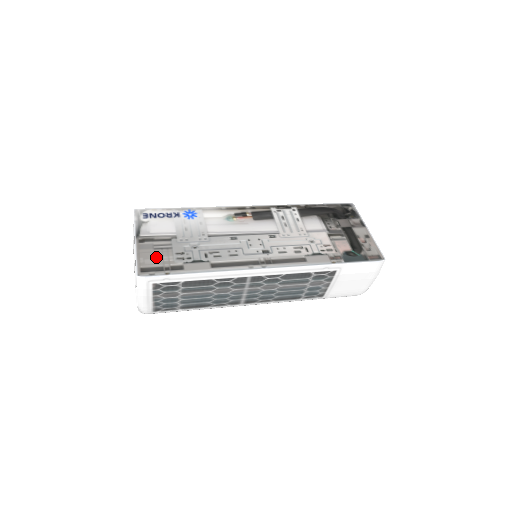
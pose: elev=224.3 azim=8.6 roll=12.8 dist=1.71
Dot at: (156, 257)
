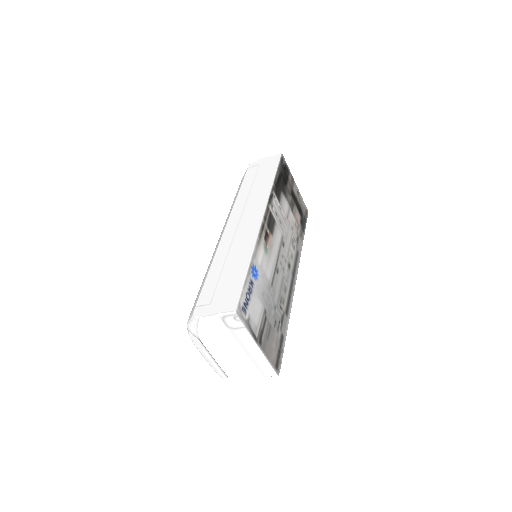
Dot at: (273, 346)
